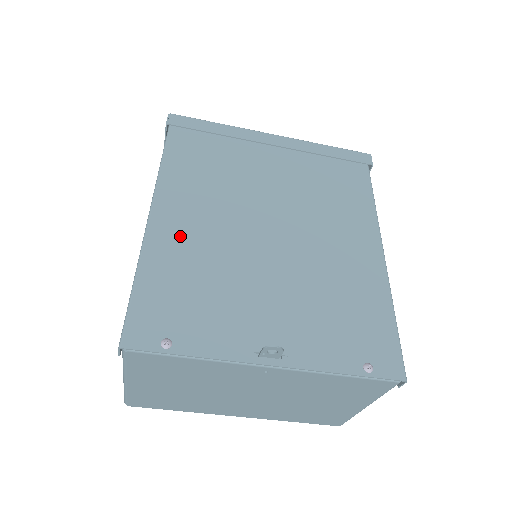
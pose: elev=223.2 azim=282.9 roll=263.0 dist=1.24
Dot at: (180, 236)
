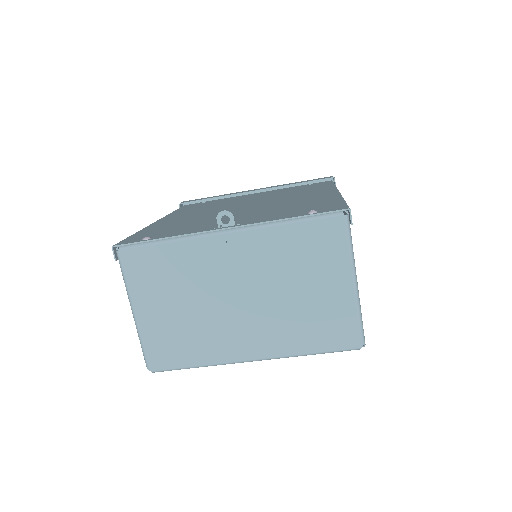
Dot at: (174, 220)
